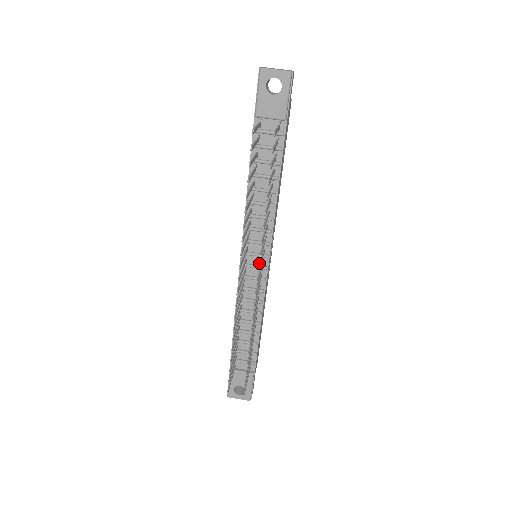
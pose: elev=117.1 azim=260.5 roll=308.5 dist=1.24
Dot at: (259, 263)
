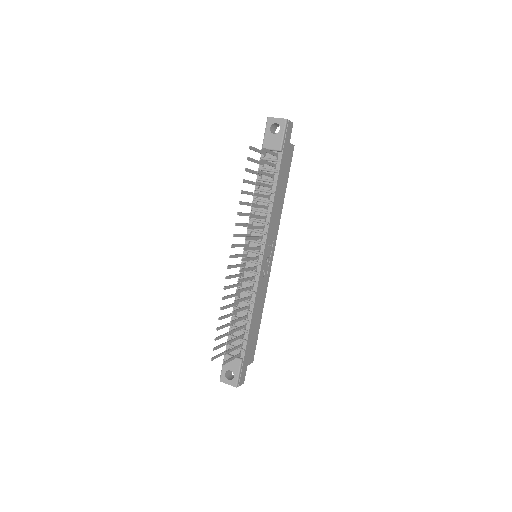
Dot at: (247, 247)
